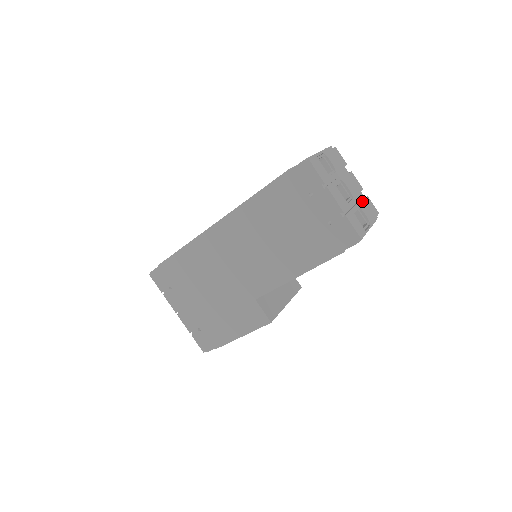
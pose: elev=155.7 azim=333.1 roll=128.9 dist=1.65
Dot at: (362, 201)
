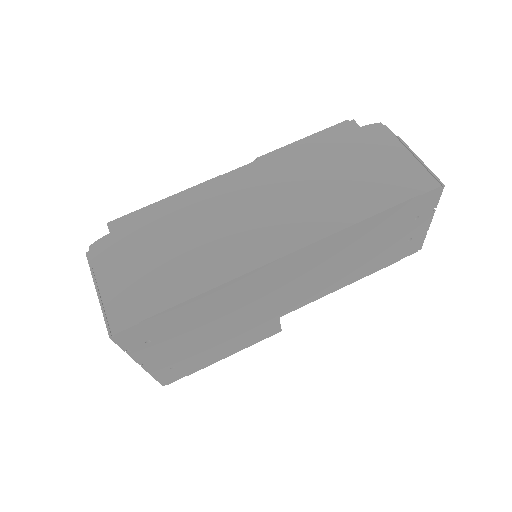
Dot at: occluded
